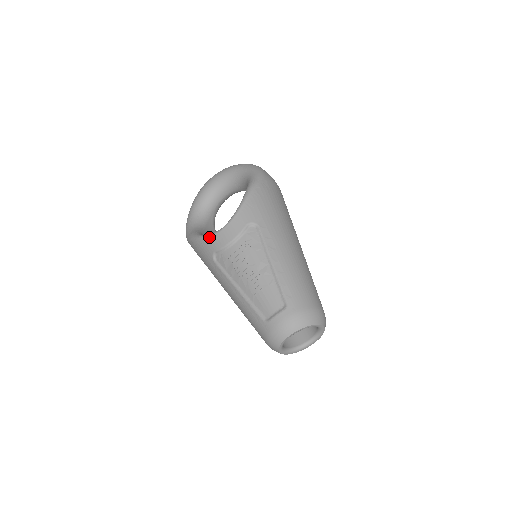
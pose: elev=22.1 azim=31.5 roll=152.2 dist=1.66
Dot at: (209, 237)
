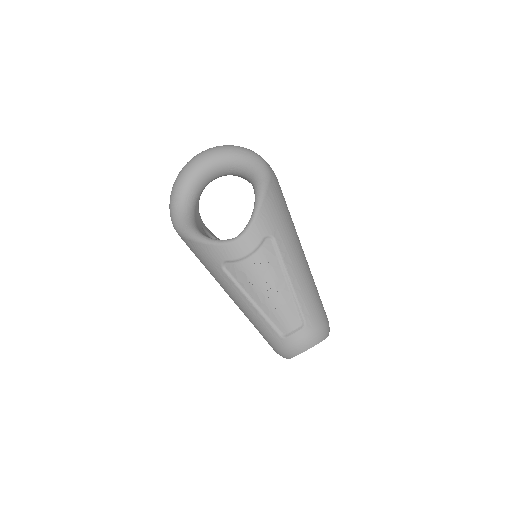
Dot at: (219, 245)
